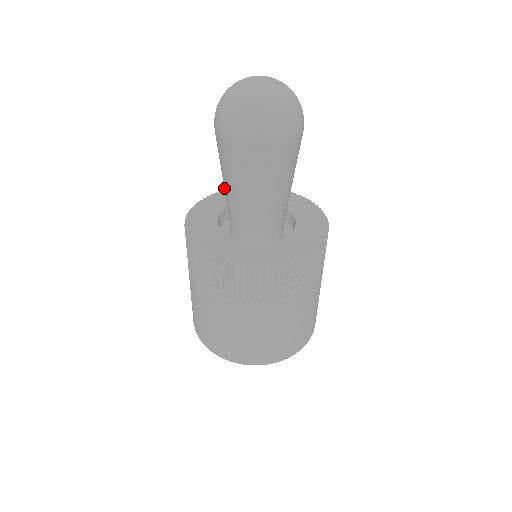
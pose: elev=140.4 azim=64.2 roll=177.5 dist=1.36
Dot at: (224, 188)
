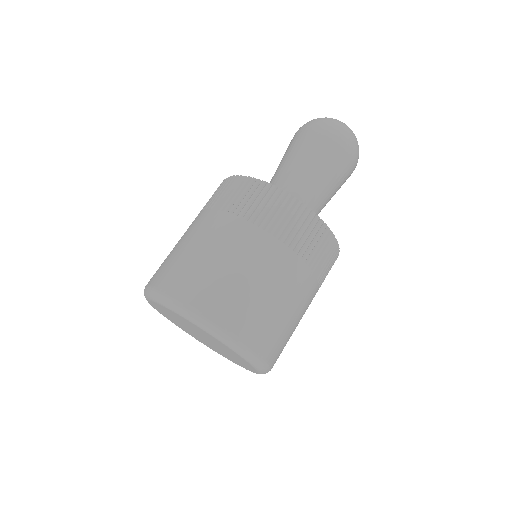
Dot at: (273, 176)
